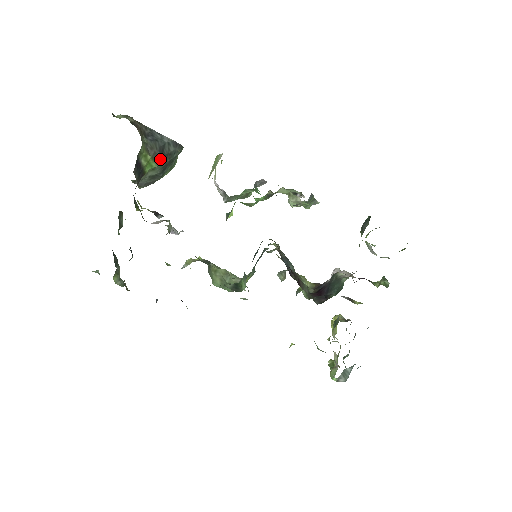
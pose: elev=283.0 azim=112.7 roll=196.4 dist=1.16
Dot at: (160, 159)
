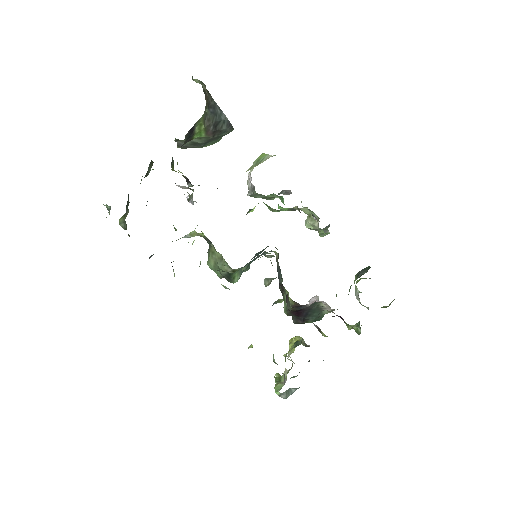
Dot at: (210, 132)
